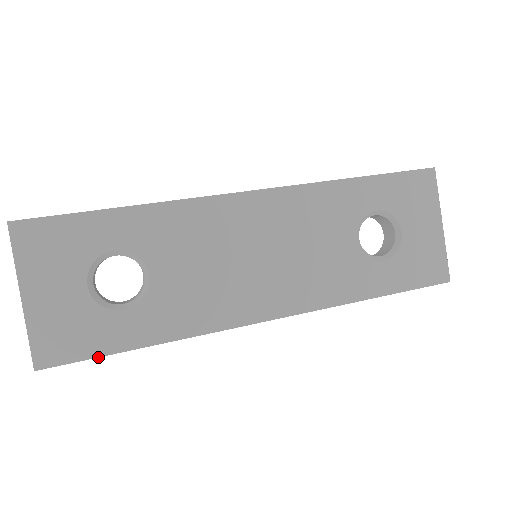
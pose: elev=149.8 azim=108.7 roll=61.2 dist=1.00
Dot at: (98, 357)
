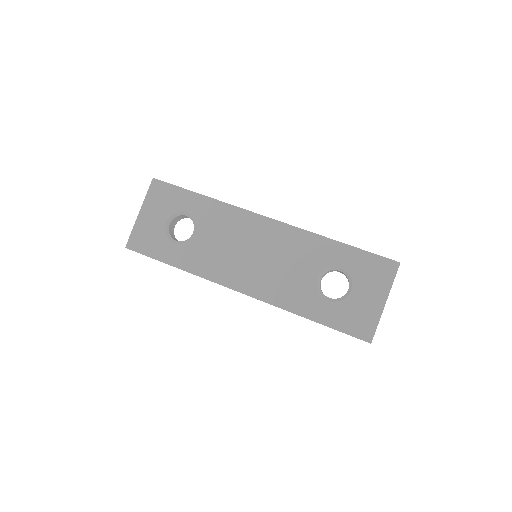
Dot at: (152, 258)
